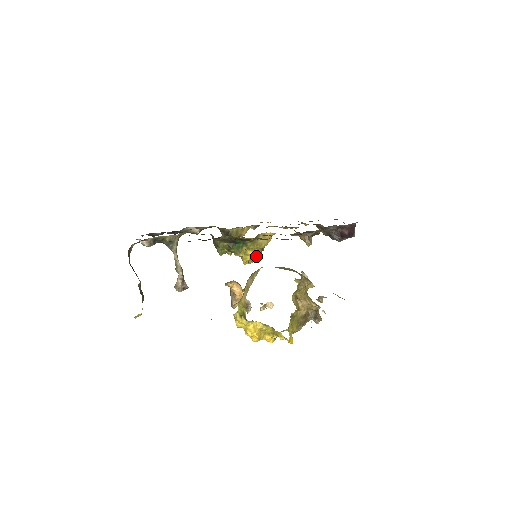
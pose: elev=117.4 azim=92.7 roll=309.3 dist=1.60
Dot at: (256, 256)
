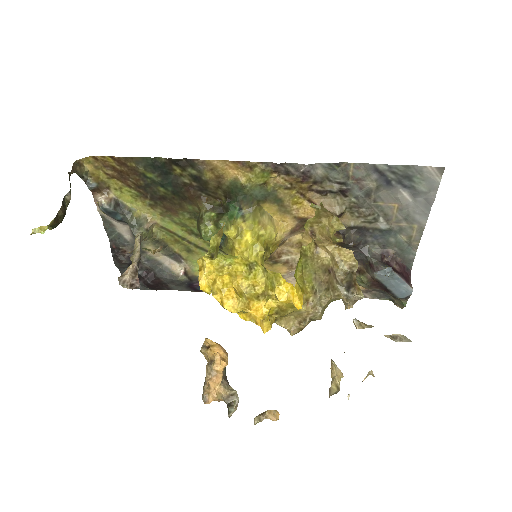
Dot at: (256, 251)
